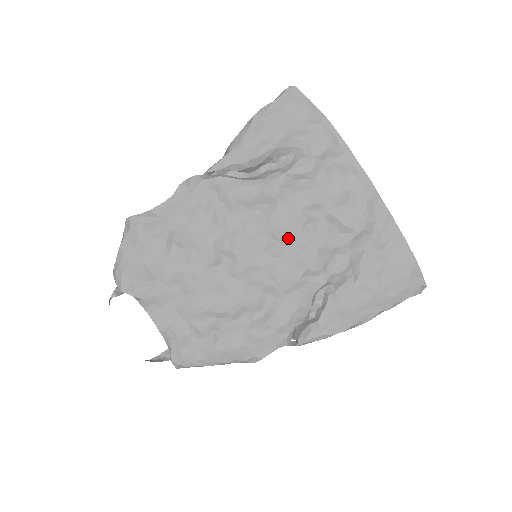
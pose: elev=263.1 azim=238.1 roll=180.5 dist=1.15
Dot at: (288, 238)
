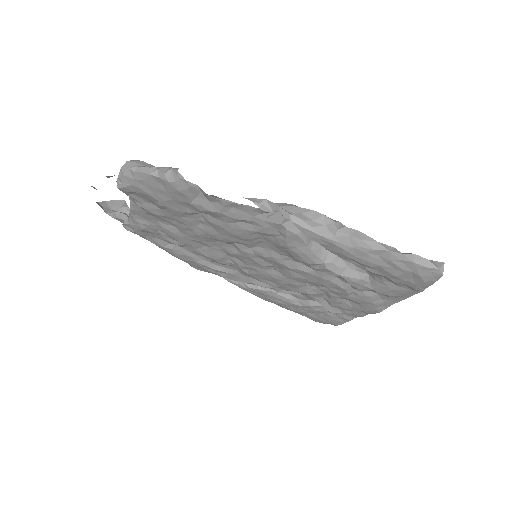
Dot at: (288, 278)
